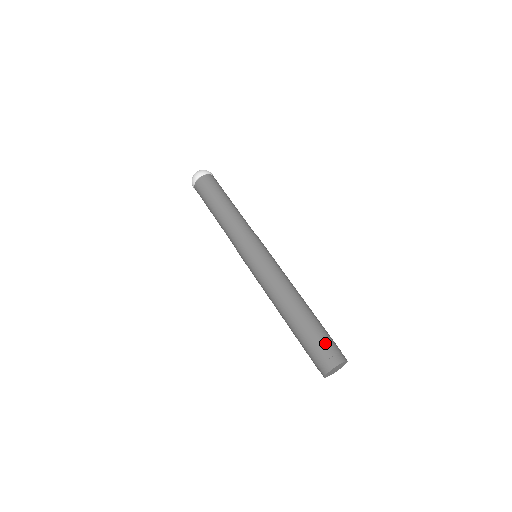
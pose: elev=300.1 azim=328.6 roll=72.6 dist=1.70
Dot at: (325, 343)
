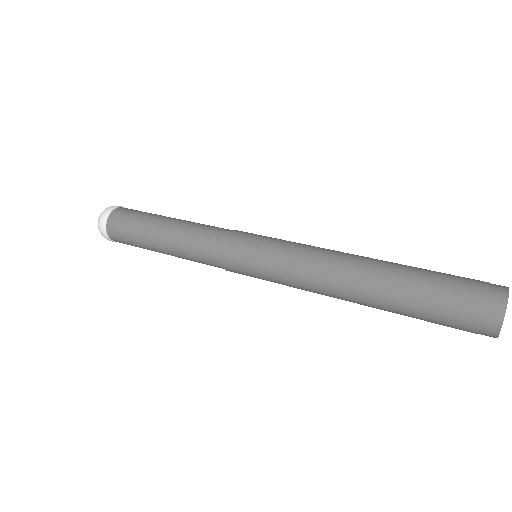
Dot at: occluded
